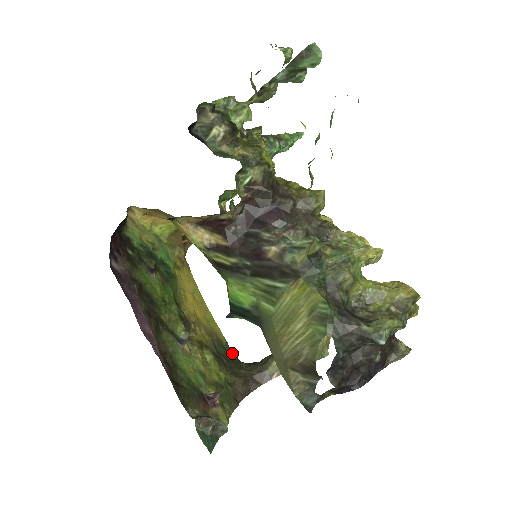
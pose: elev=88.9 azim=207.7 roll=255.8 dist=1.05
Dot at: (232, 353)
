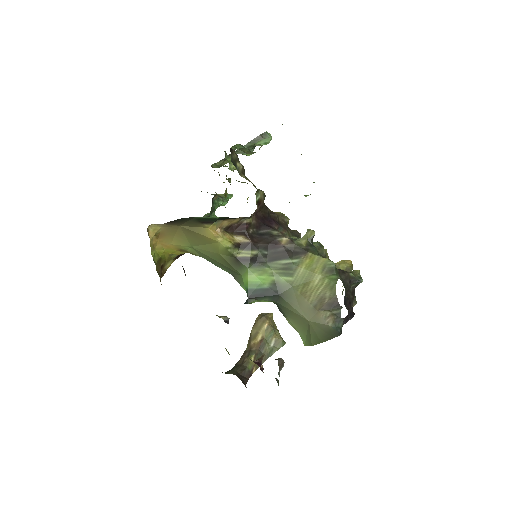
Dot at: occluded
